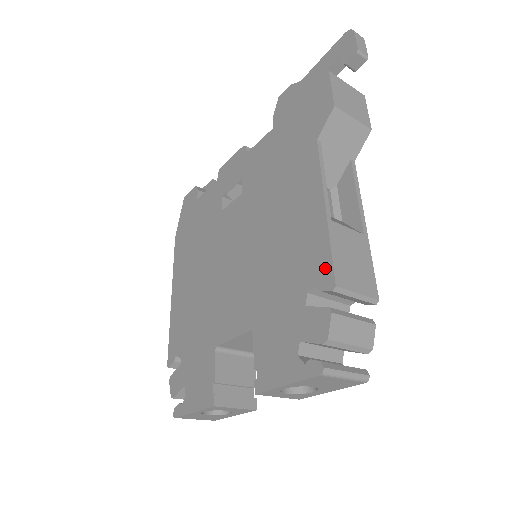
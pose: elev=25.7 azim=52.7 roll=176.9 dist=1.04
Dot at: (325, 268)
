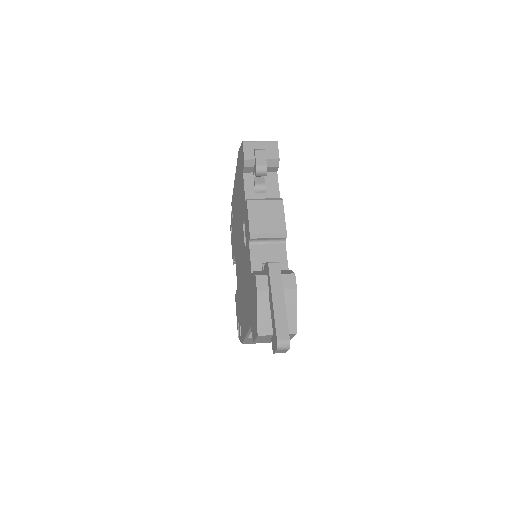
Dot at: (242, 338)
